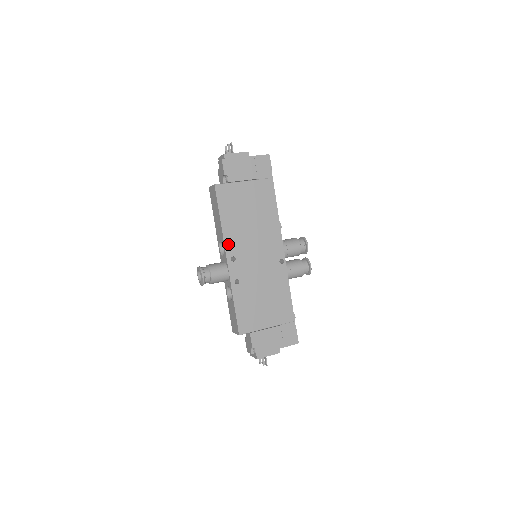
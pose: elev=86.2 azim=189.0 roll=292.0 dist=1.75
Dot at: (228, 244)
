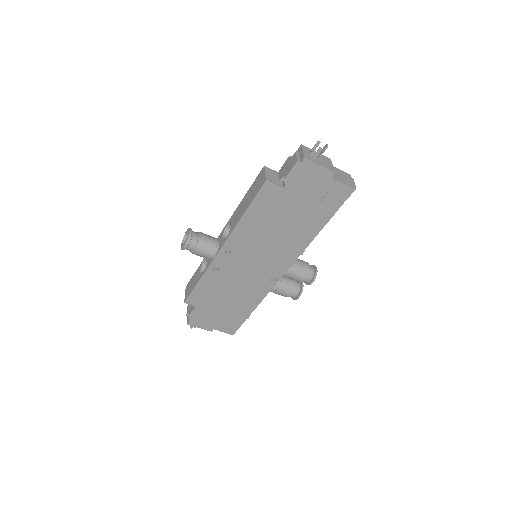
Dot at: (233, 238)
